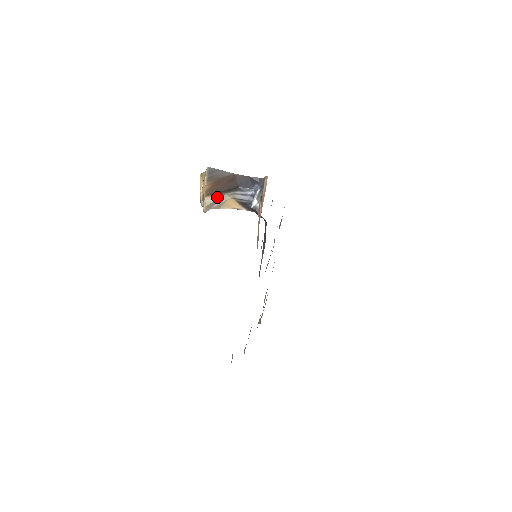
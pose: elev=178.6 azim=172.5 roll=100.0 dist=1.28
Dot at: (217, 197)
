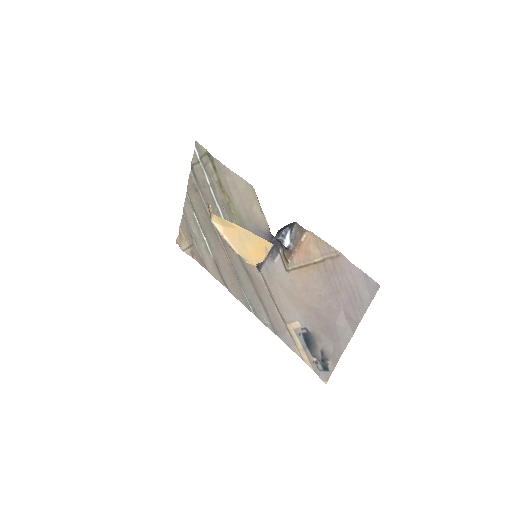
Dot at: occluded
